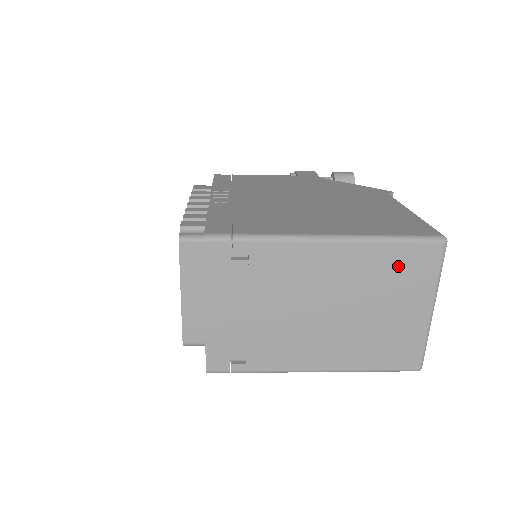
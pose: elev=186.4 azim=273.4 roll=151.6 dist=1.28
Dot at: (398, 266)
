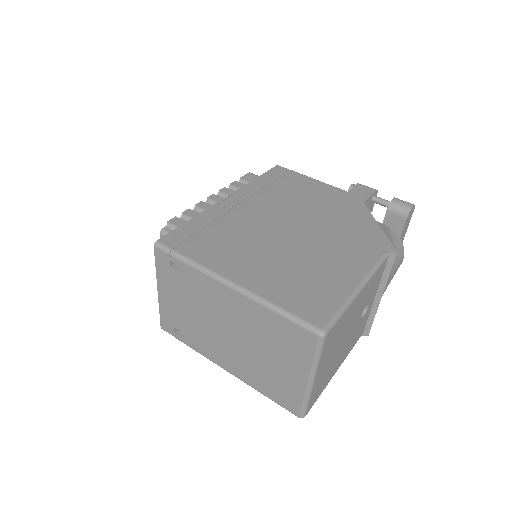
Dot at: (281, 333)
